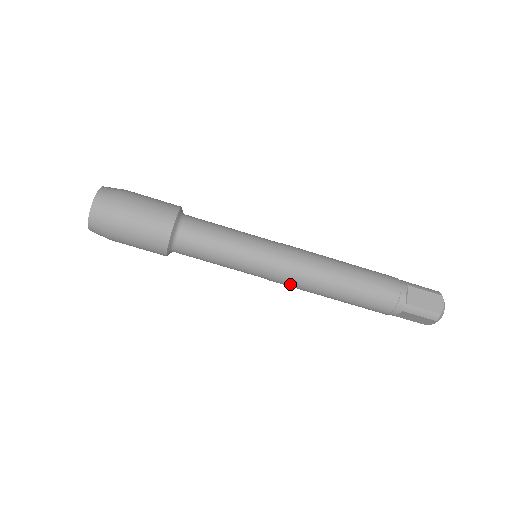
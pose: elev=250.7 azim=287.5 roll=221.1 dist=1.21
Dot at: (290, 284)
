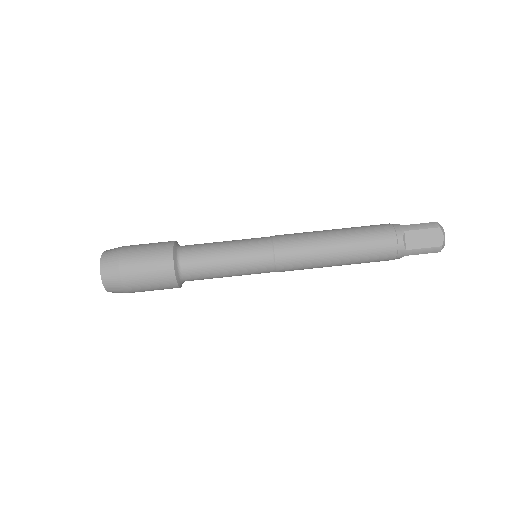
Dot at: (294, 250)
